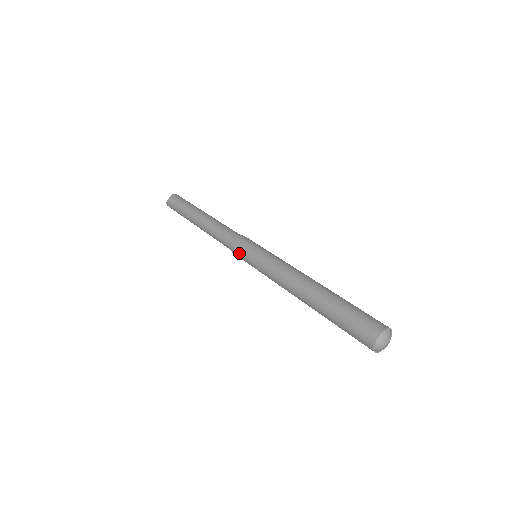
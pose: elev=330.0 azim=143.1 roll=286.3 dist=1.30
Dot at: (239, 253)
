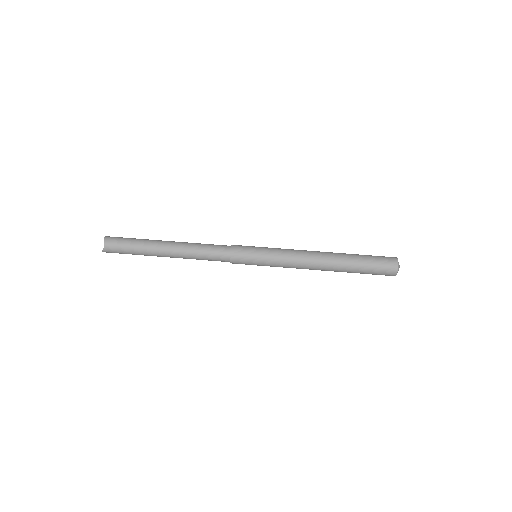
Dot at: (243, 262)
